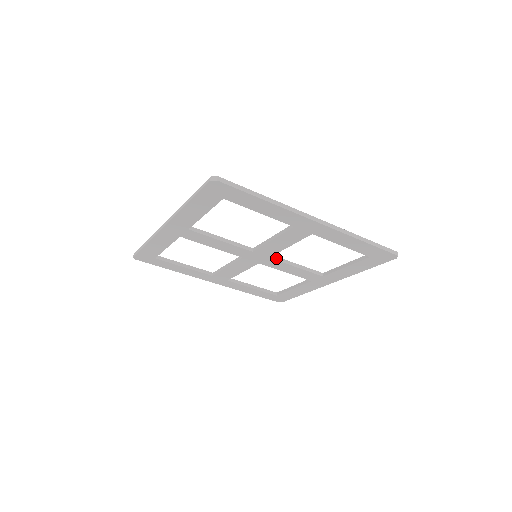
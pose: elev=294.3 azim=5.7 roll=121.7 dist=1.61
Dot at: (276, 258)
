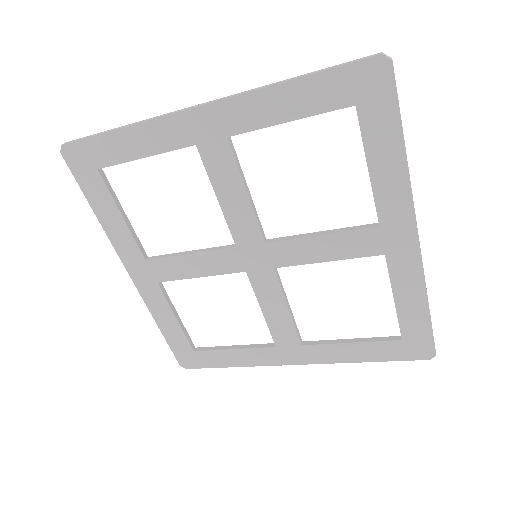
Dot at: (278, 239)
